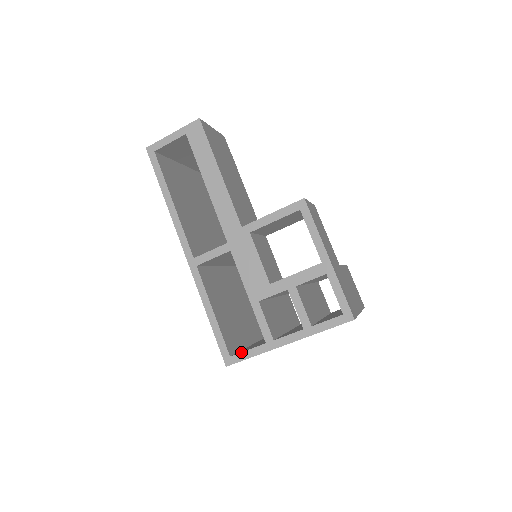
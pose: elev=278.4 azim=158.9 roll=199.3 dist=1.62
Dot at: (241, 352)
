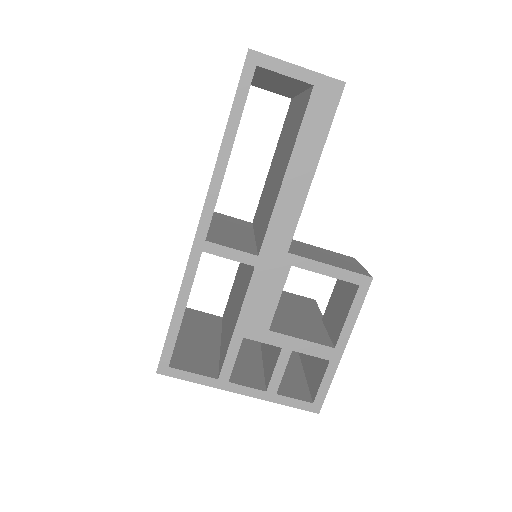
Dot at: (185, 370)
